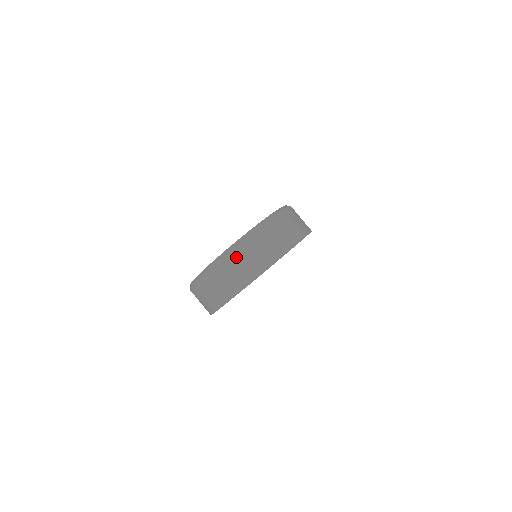
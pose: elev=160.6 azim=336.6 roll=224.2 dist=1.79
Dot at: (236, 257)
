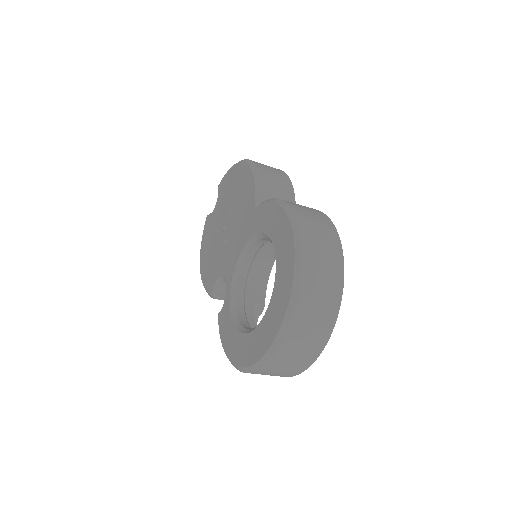
Dot at: (293, 339)
